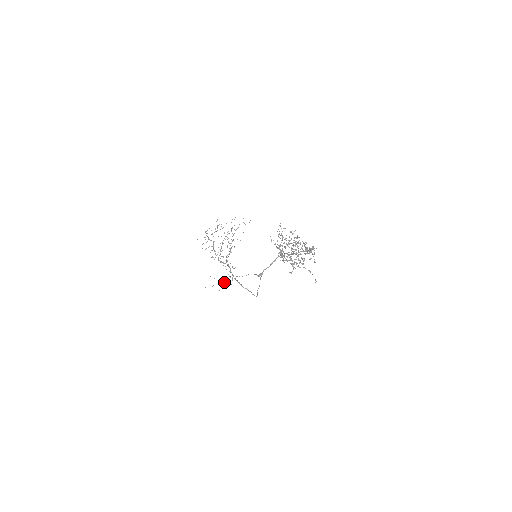
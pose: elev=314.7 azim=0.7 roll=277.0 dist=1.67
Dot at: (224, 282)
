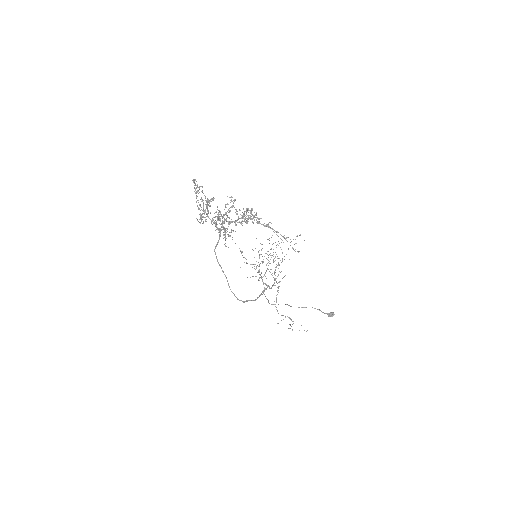
Dot at: occluded
